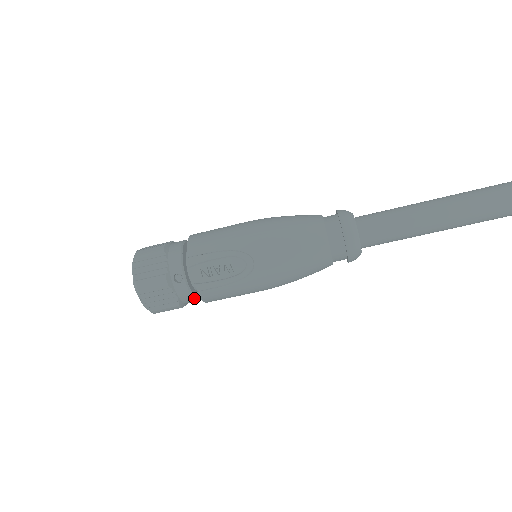
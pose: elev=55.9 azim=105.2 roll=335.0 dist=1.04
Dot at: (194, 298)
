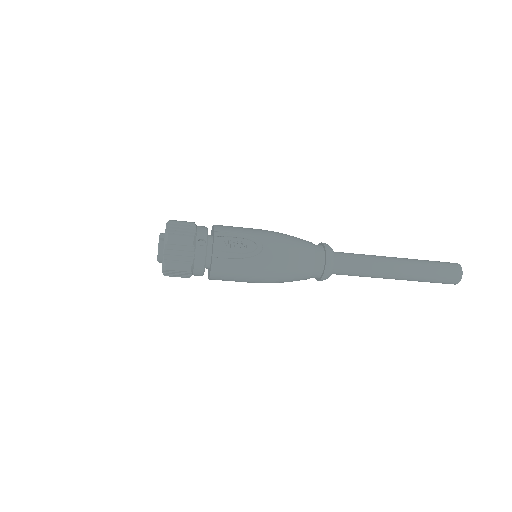
Dot at: (204, 265)
